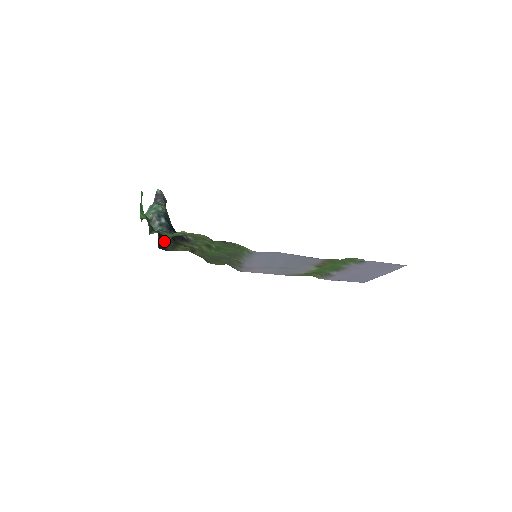
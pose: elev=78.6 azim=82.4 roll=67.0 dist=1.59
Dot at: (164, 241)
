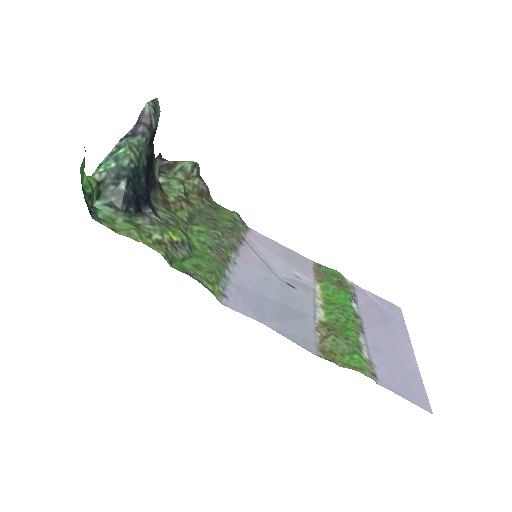
Dot at: occluded
